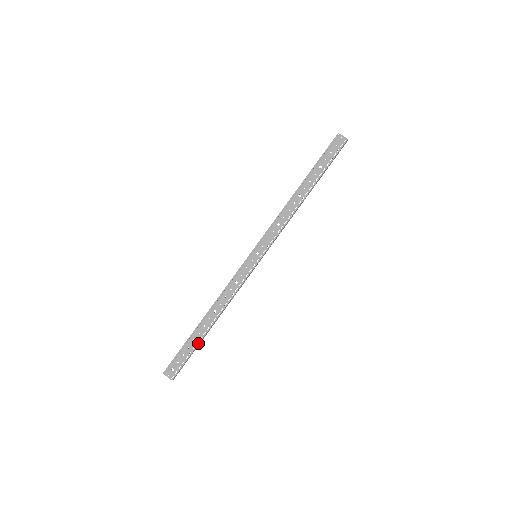
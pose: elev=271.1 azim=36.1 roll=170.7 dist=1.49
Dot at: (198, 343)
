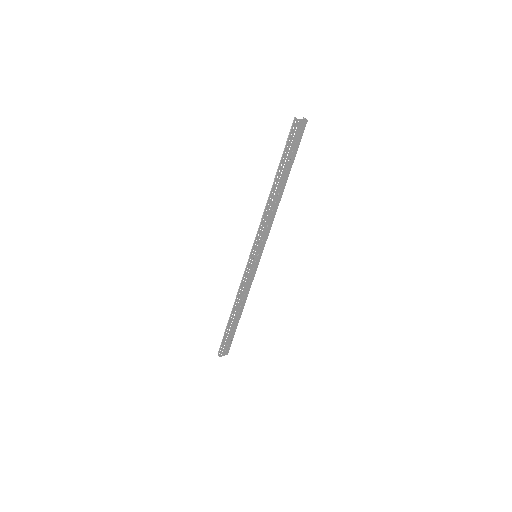
Dot at: (236, 328)
